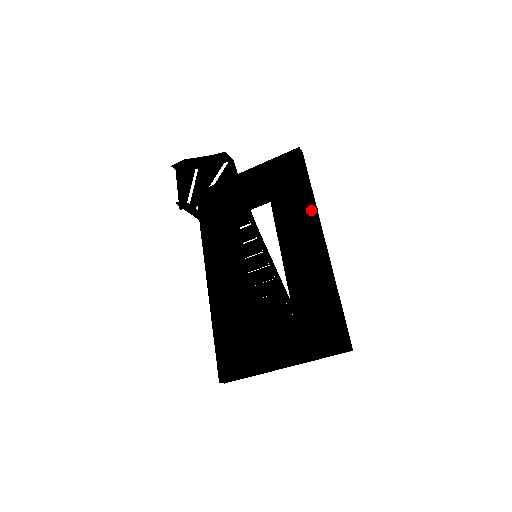
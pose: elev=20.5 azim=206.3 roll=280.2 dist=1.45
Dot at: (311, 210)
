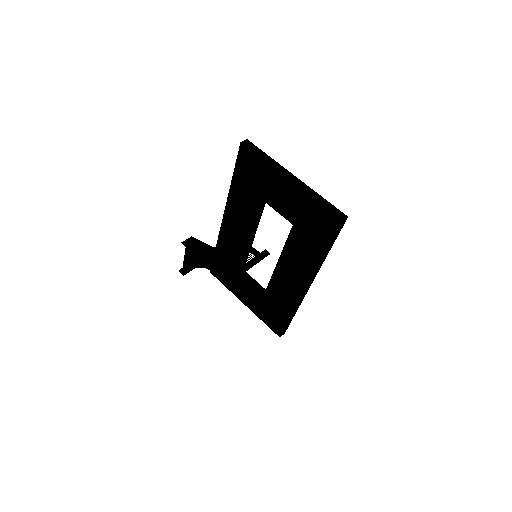
Dot at: (312, 270)
